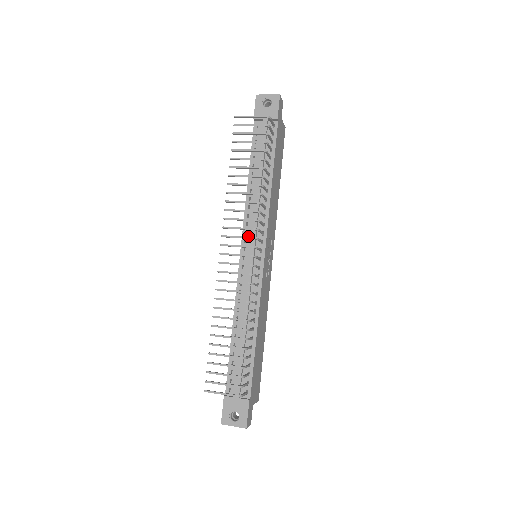
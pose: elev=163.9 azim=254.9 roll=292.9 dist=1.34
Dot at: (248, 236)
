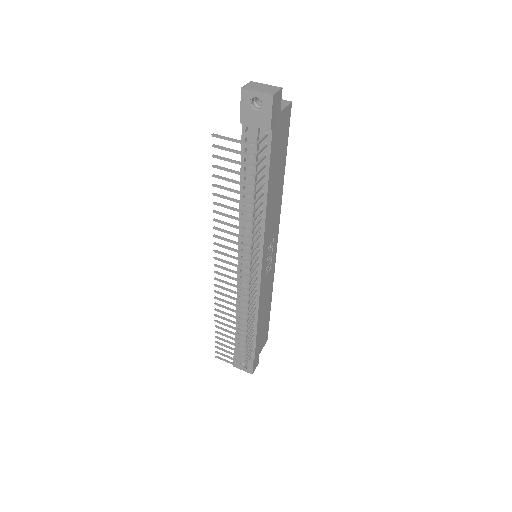
Dot at: (244, 247)
